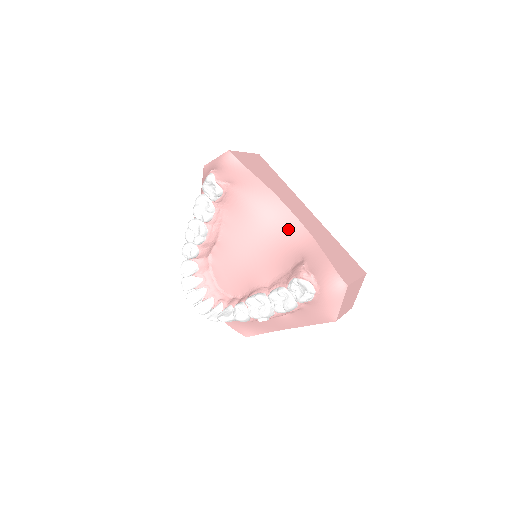
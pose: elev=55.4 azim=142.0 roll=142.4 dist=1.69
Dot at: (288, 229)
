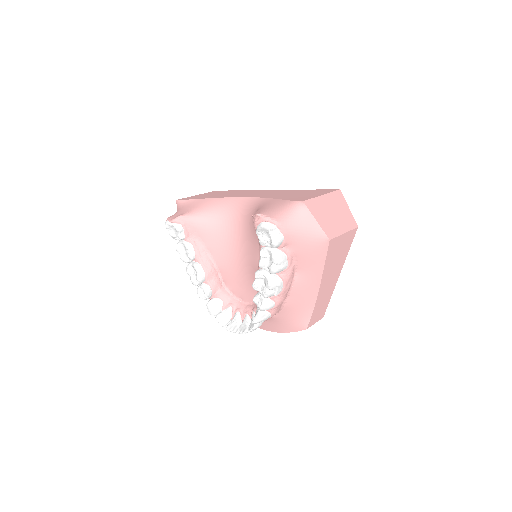
Dot at: (245, 210)
